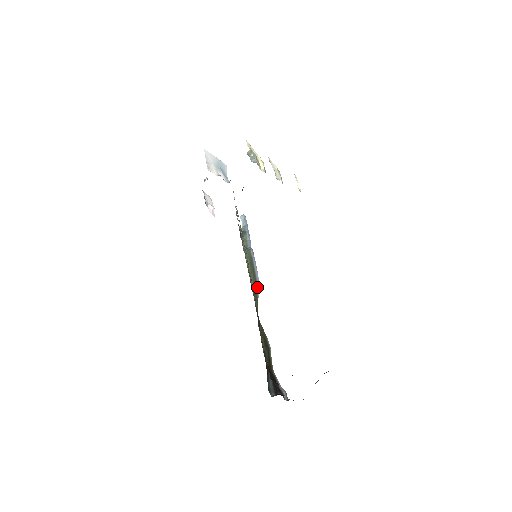
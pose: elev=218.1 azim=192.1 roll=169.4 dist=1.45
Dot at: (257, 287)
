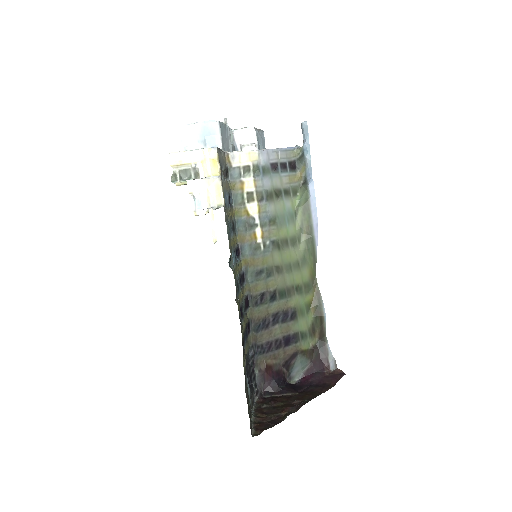
Dot at: (314, 240)
